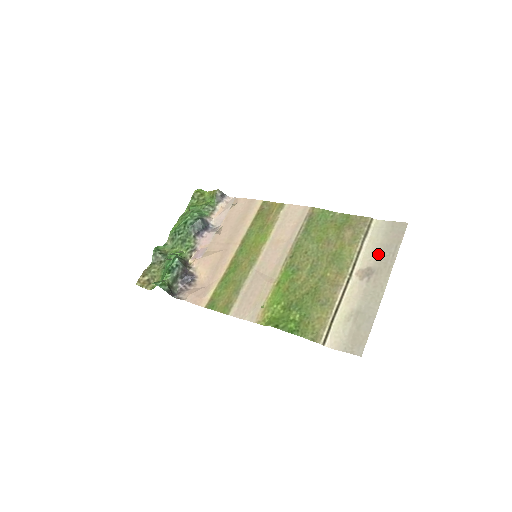
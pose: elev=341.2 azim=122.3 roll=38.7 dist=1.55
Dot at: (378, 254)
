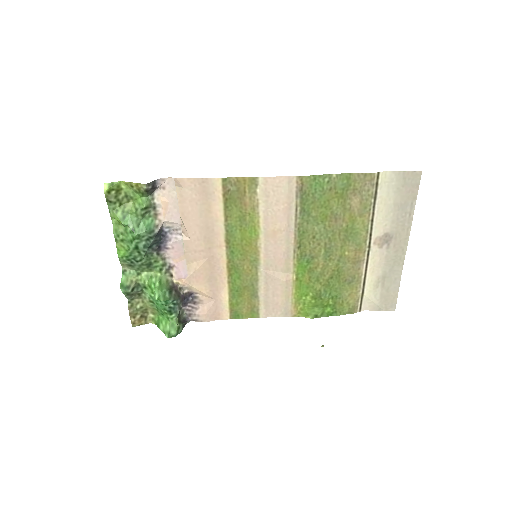
Dot at: (393, 217)
